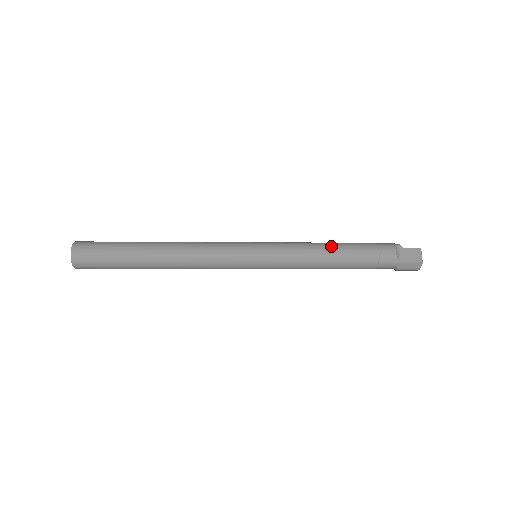
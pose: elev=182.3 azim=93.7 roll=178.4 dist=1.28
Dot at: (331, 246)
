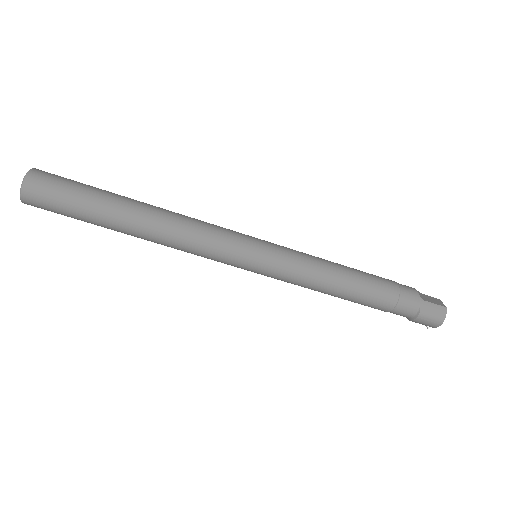
Dot at: occluded
